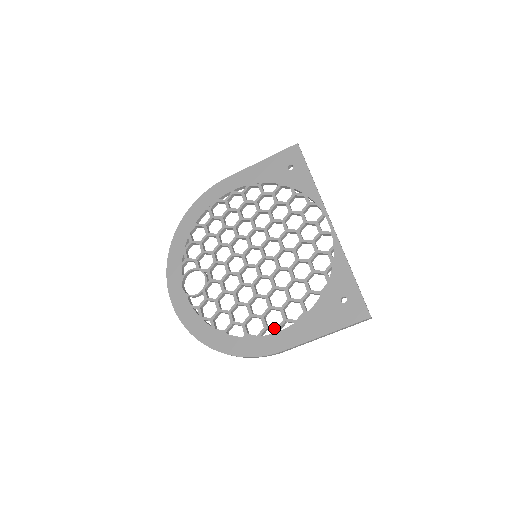
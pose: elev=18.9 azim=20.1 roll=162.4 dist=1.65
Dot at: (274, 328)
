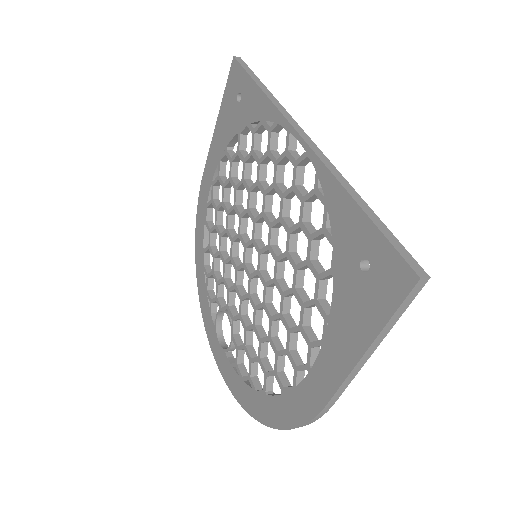
Dot at: (304, 366)
